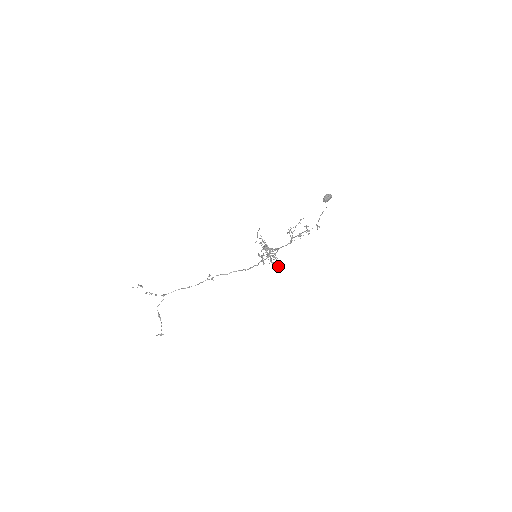
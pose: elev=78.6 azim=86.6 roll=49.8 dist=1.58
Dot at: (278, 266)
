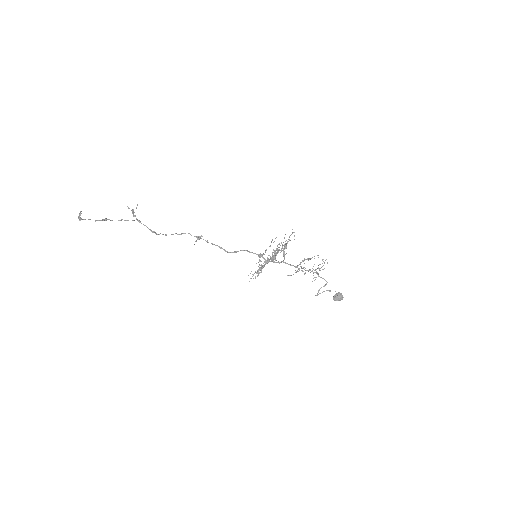
Dot at: (284, 245)
